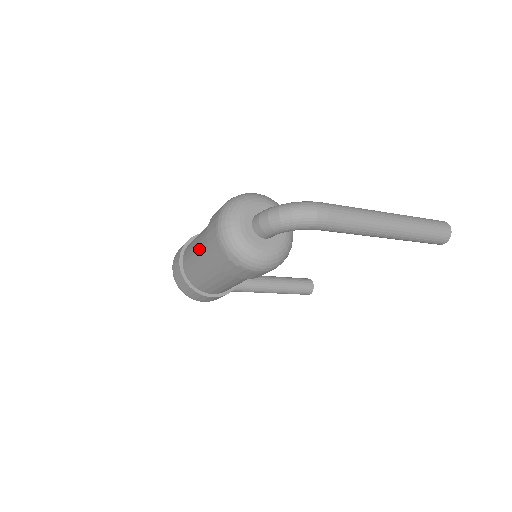
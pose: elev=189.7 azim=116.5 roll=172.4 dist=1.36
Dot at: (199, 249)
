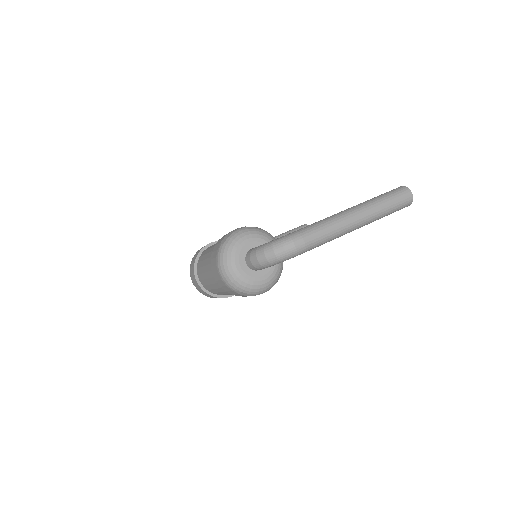
Dot at: (210, 278)
